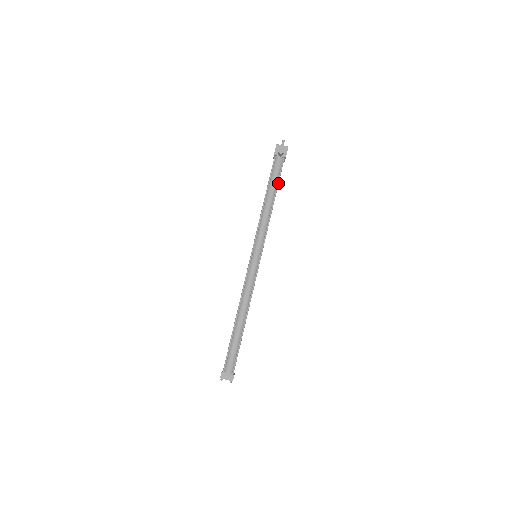
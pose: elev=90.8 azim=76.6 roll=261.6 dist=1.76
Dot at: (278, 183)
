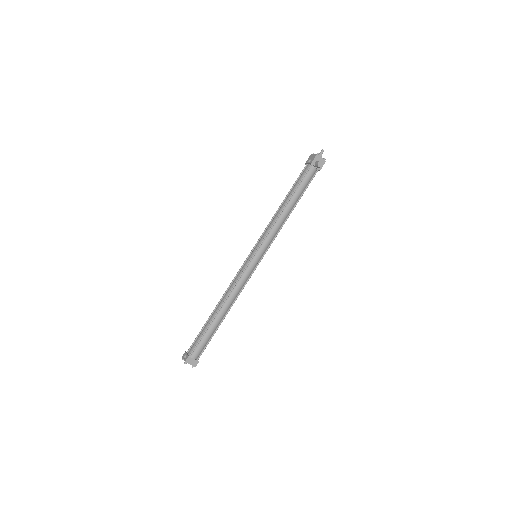
Dot at: (303, 193)
